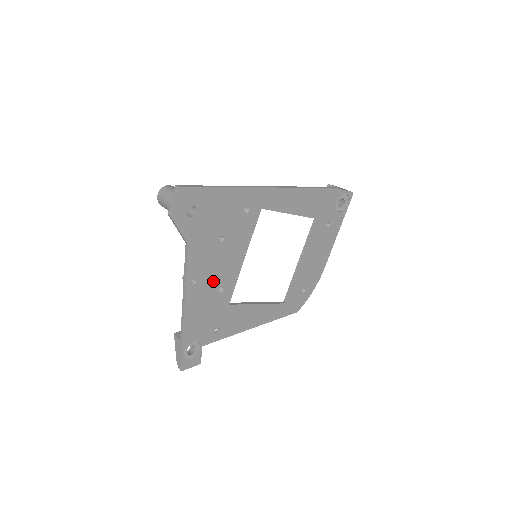
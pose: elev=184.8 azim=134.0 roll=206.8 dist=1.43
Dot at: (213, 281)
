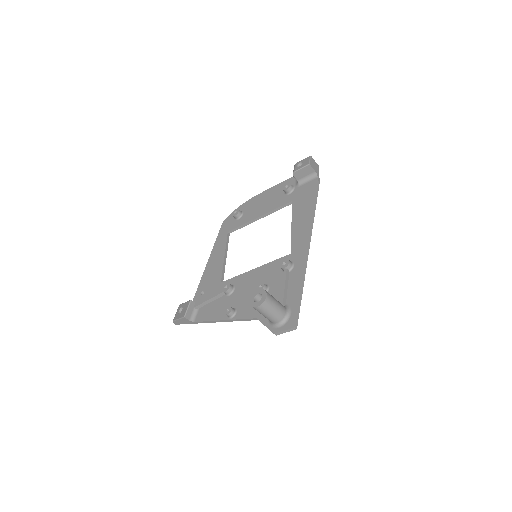
Dot at: occluded
